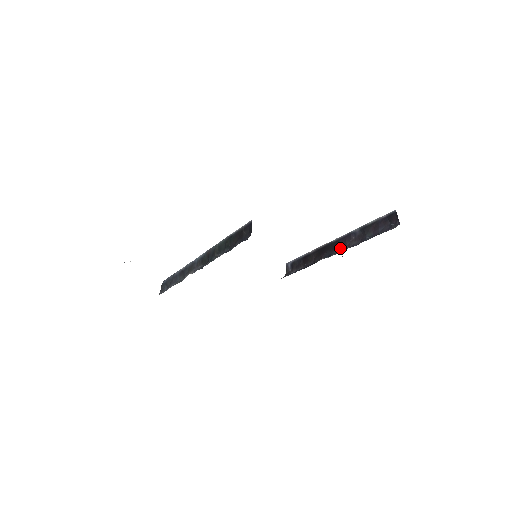
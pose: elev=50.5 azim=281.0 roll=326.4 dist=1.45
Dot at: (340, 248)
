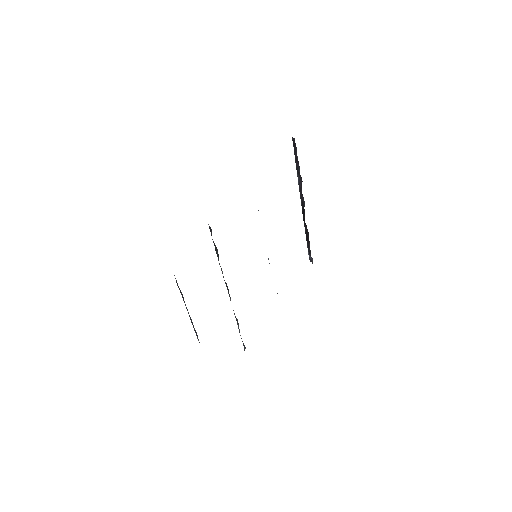
Dot at: (303, 201)
